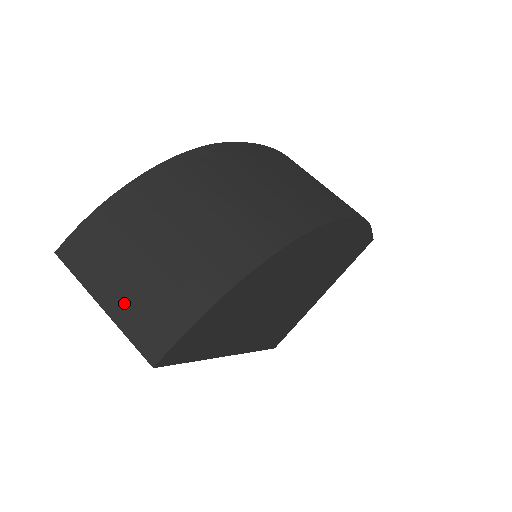
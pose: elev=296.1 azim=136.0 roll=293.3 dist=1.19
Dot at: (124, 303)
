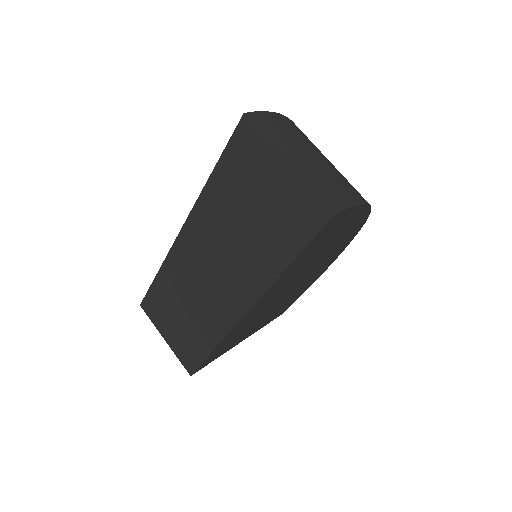
Dot at: (307, 169)
